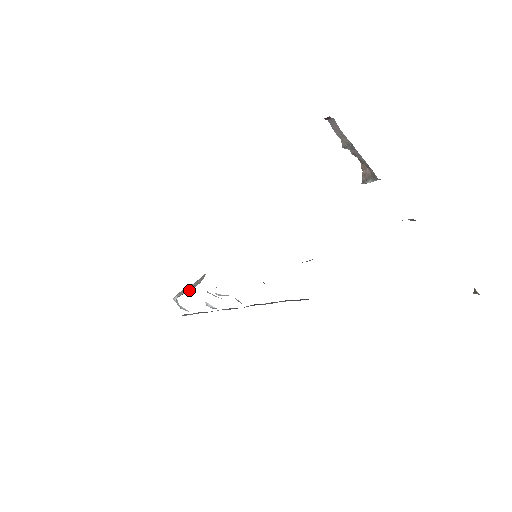
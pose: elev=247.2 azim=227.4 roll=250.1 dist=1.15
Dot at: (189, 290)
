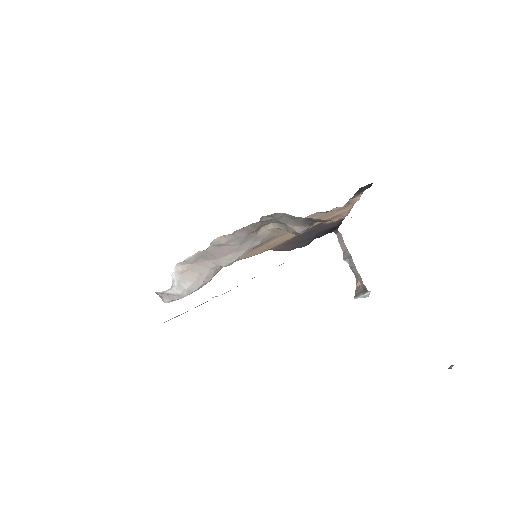
Dot at: (185, 288)
